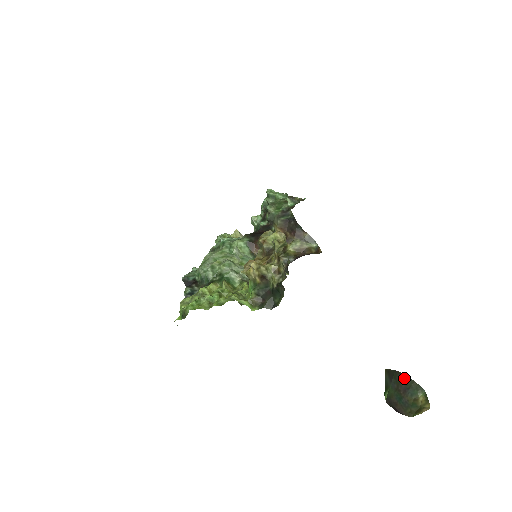
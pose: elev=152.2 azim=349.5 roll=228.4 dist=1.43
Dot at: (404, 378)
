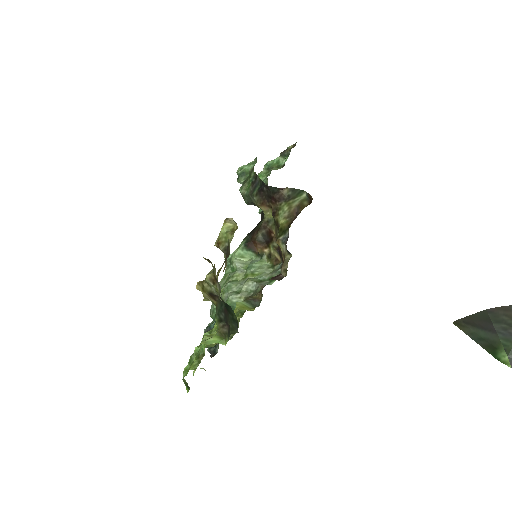
Dot at: out of frame
